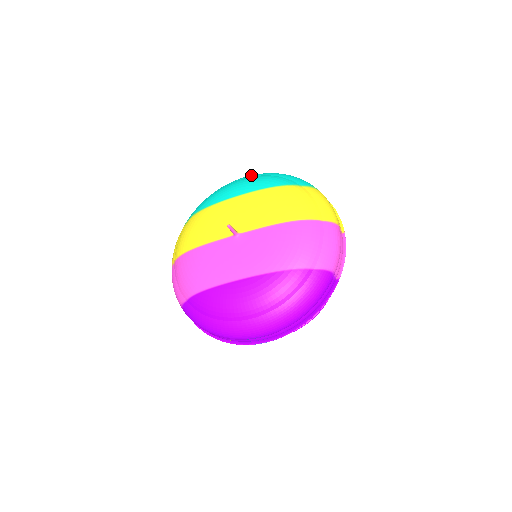
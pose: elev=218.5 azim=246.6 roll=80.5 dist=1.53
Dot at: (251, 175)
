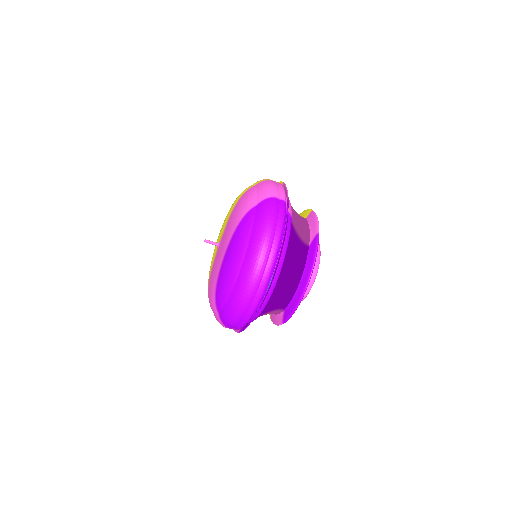
Dot at: occluded
